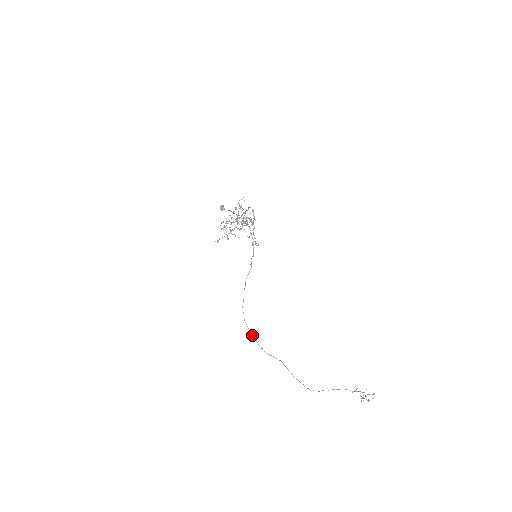
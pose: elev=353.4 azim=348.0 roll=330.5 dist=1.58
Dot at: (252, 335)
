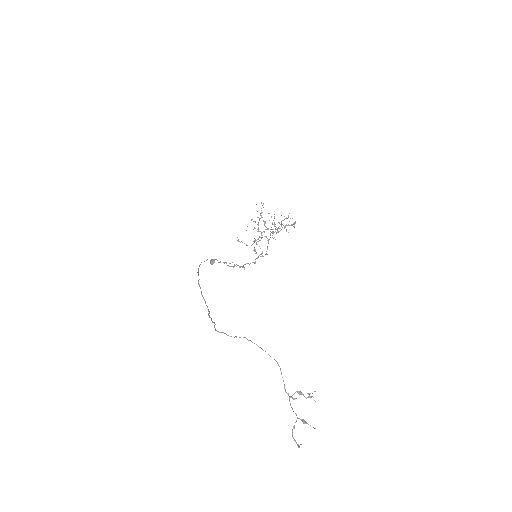
Dot at: (198, 273)
